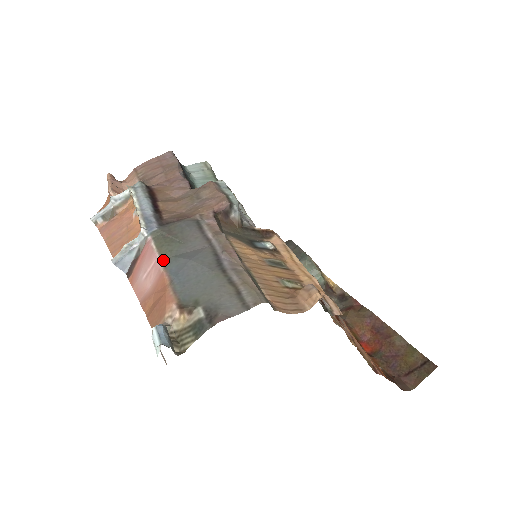
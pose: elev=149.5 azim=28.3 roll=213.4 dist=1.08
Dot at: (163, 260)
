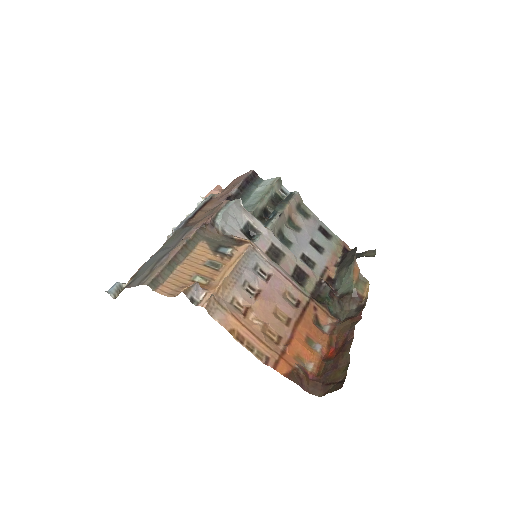
Dot at: (160, 249)
